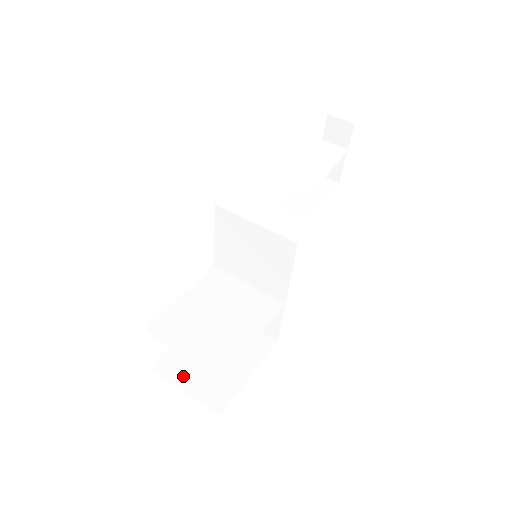
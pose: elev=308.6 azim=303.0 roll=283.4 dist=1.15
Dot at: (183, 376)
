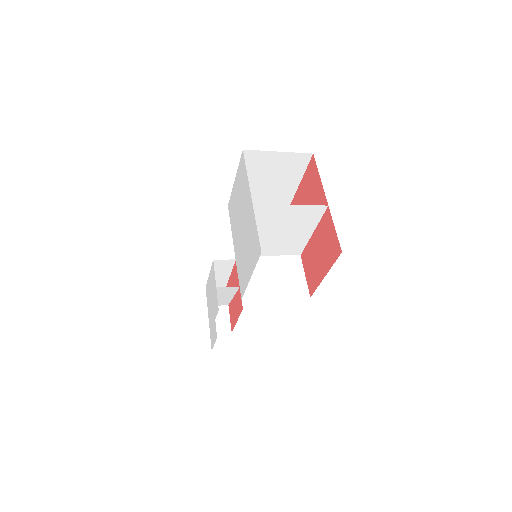
Dot at: occluded
